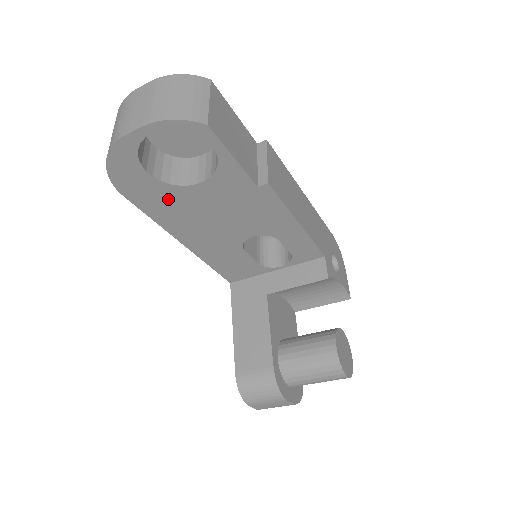
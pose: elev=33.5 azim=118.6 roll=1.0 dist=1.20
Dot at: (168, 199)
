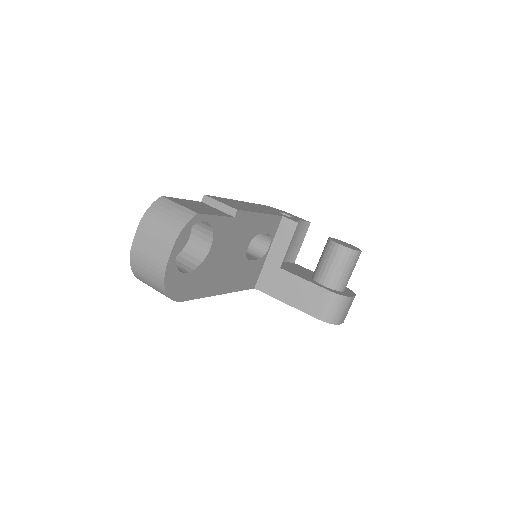
Dot at: (202, 276)
